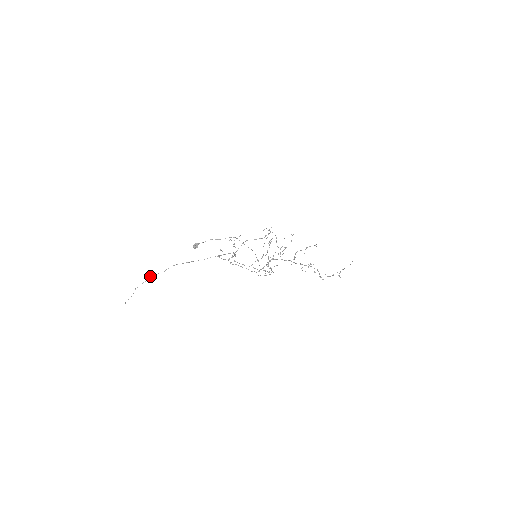
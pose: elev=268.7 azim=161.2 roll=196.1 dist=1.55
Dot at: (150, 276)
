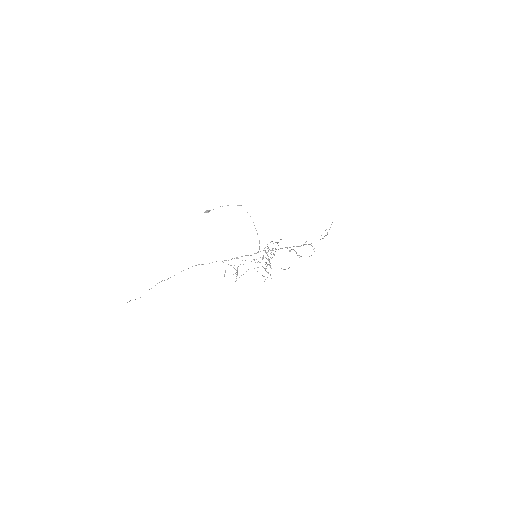
Dot at: occluded
